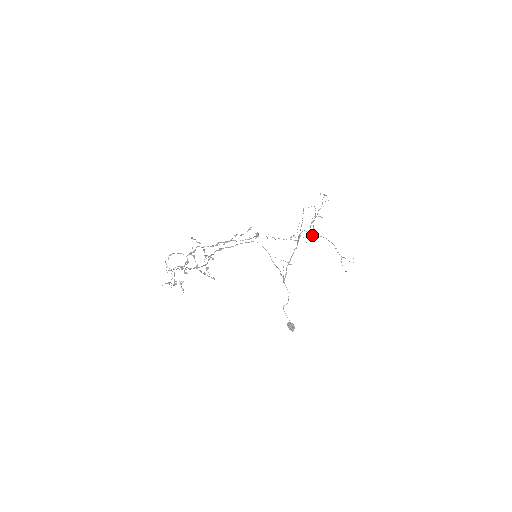
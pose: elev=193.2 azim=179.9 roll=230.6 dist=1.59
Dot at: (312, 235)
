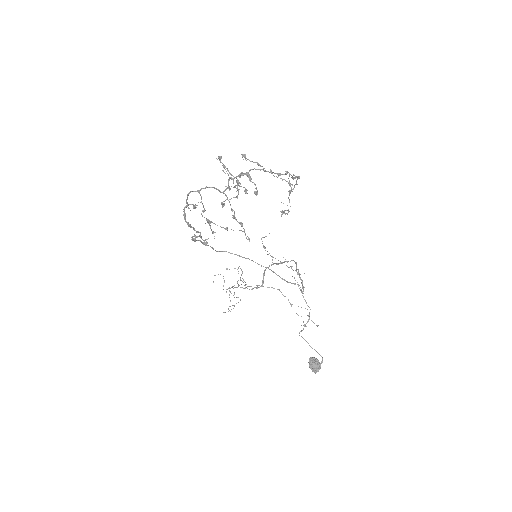
Dot at: (262, 285)
